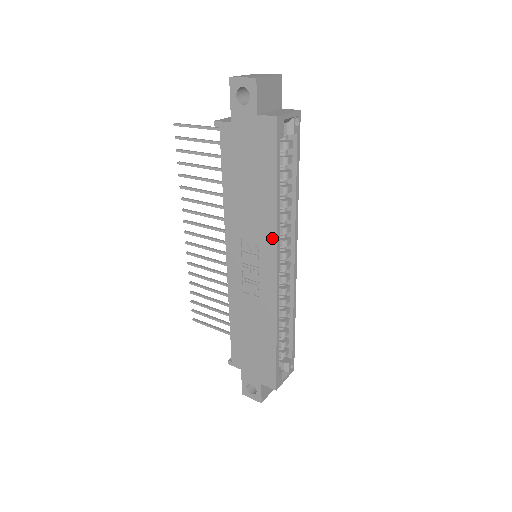
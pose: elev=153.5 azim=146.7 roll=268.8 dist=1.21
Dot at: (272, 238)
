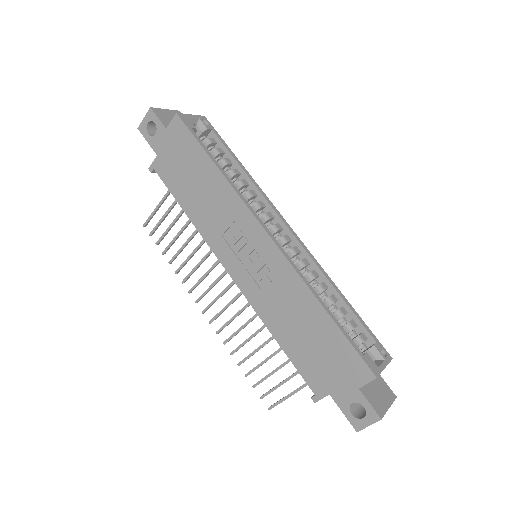
Dot at: (240, 206)
